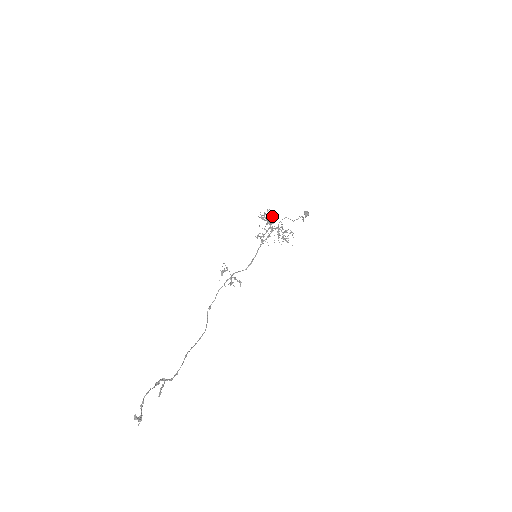
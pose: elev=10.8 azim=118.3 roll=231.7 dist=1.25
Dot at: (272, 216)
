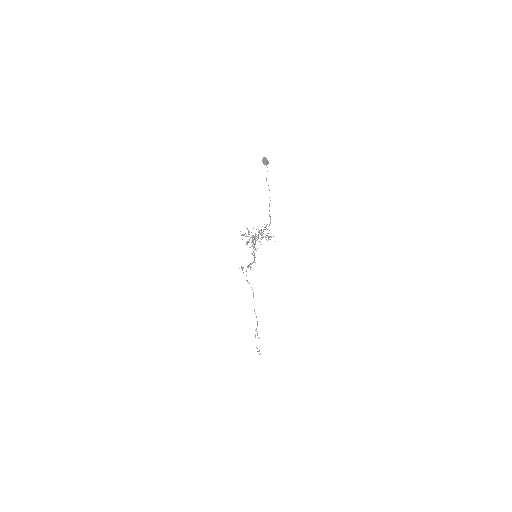
Dot at: (252, 241)
